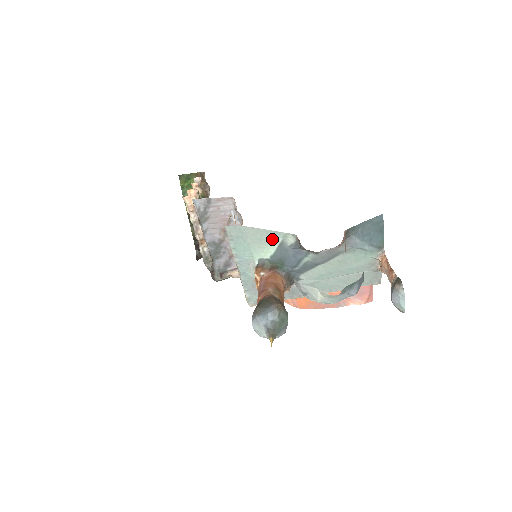
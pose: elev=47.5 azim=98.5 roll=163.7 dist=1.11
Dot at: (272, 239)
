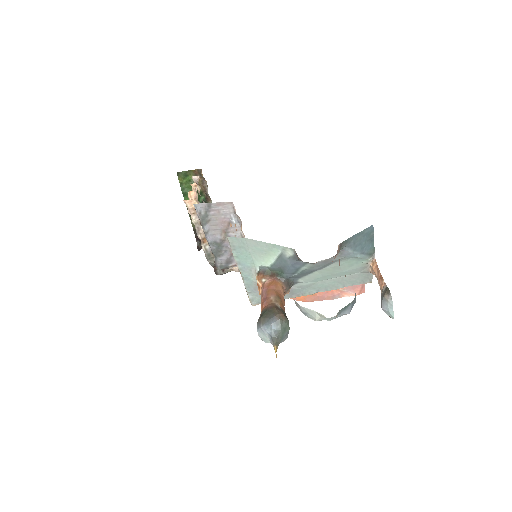
Dot at: (272, 251)
